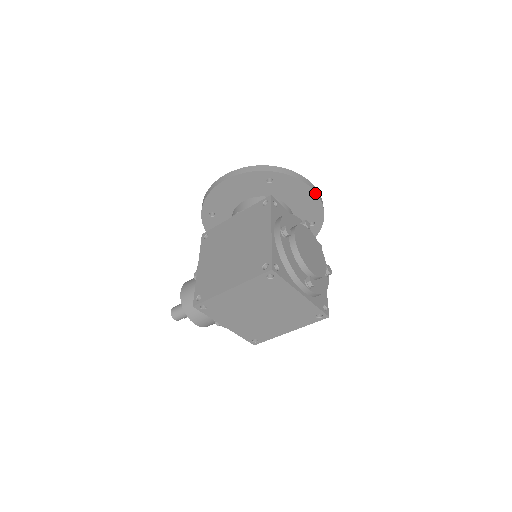
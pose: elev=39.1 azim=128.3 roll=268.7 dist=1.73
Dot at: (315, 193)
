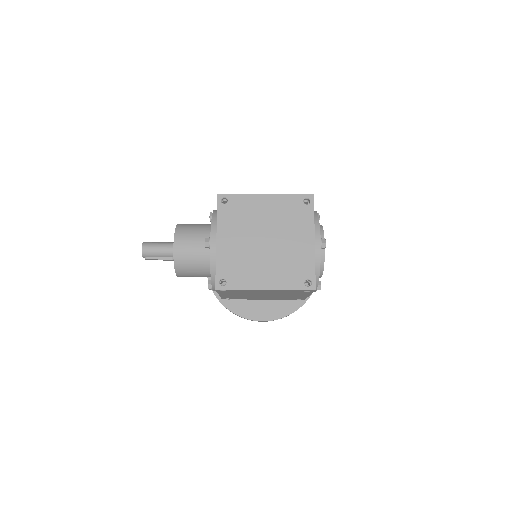
Dot at: occluded
